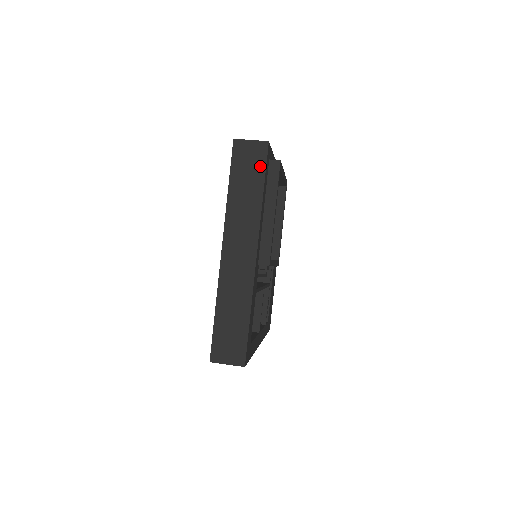
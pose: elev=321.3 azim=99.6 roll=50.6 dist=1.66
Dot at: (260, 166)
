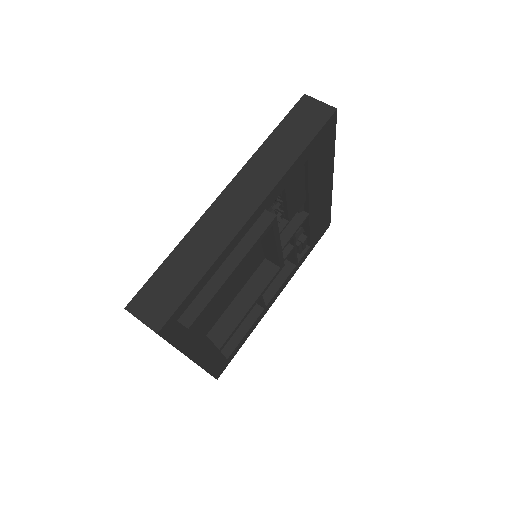
Dot at: occluded
